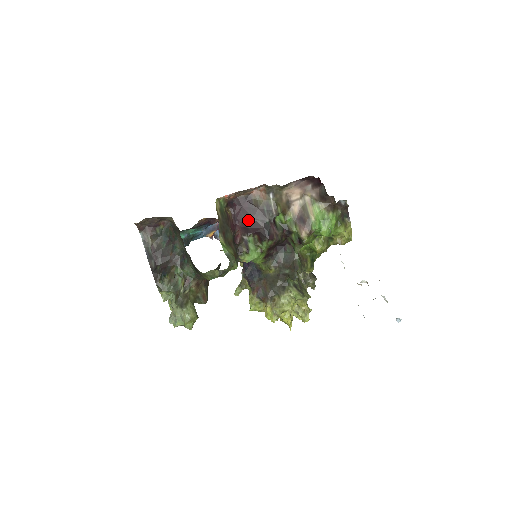
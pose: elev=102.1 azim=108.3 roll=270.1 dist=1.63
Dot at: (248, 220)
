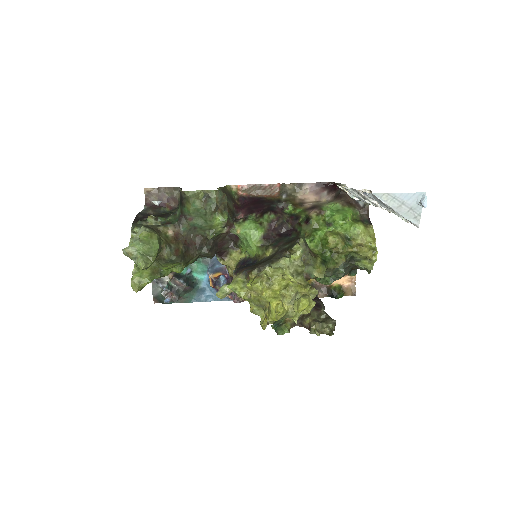
Dot at: (255, 205)
